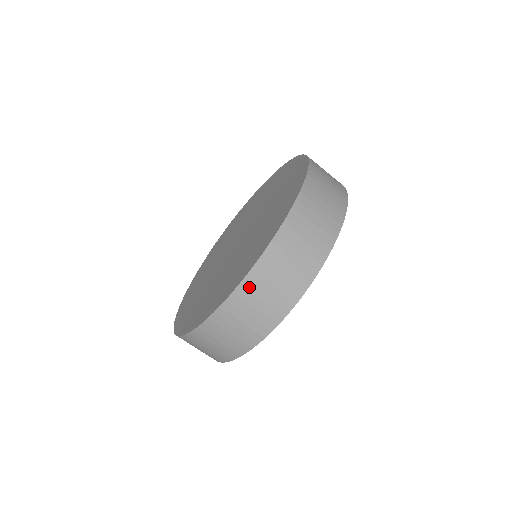
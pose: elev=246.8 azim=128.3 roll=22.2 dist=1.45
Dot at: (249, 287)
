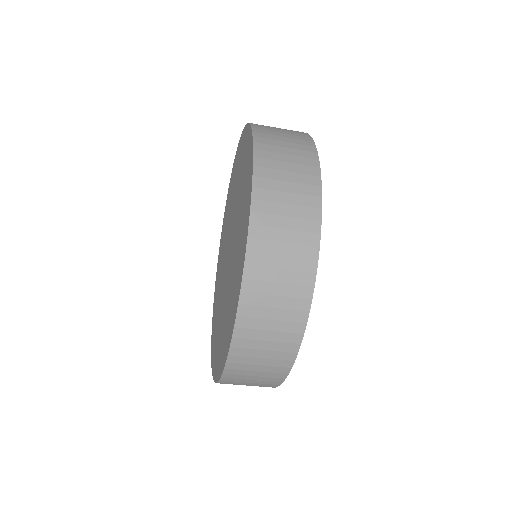
Dot at: (251, 300)
